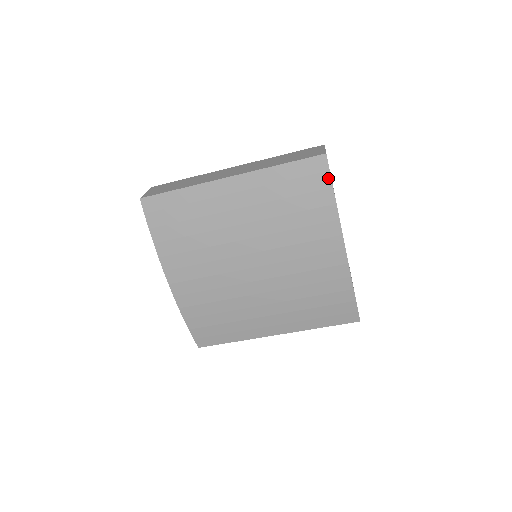
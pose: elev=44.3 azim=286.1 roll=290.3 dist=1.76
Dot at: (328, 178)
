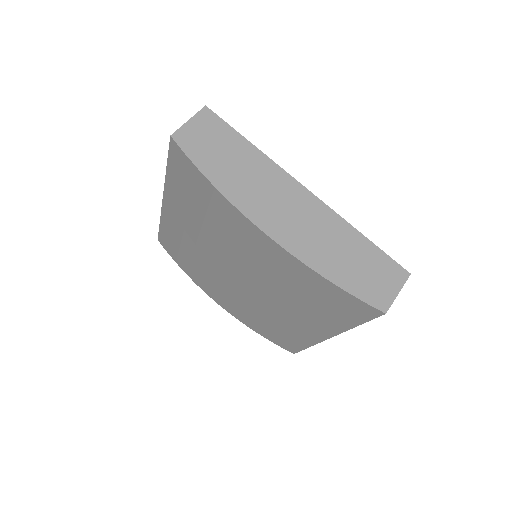
Dot at: (190, 162)
